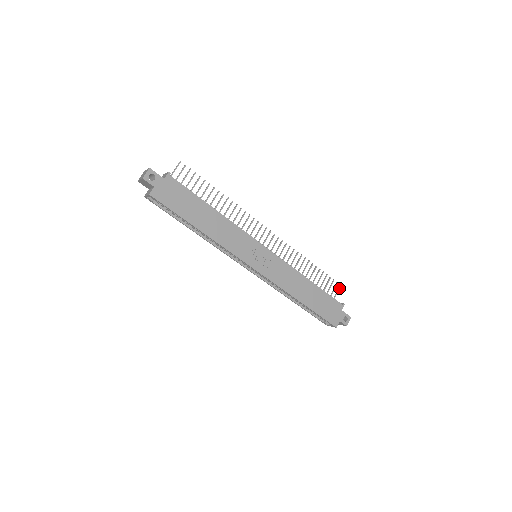
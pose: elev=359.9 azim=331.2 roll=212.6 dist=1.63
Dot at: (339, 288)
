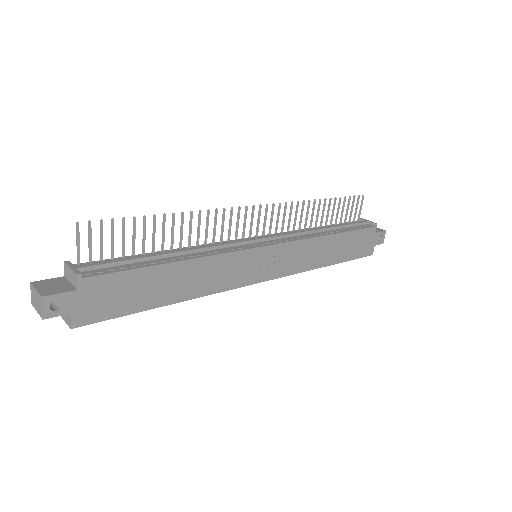
Dot at: (362, 201)
